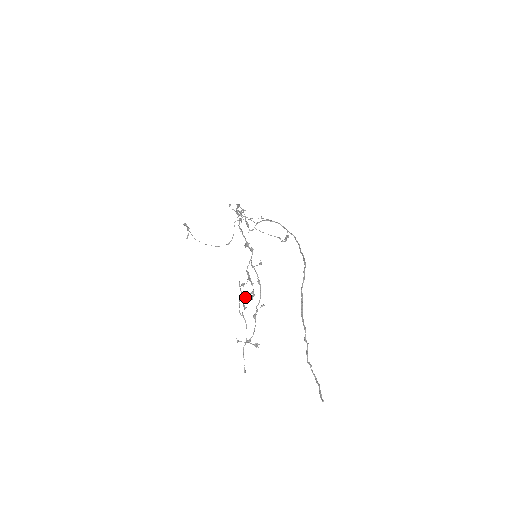
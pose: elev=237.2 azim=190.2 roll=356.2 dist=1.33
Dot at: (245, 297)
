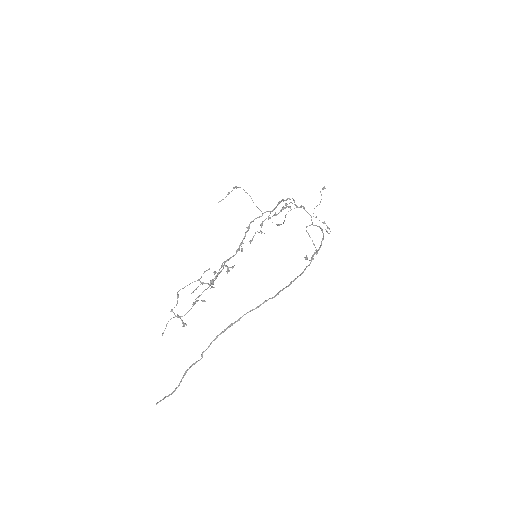
Dot at: (201, 283)
